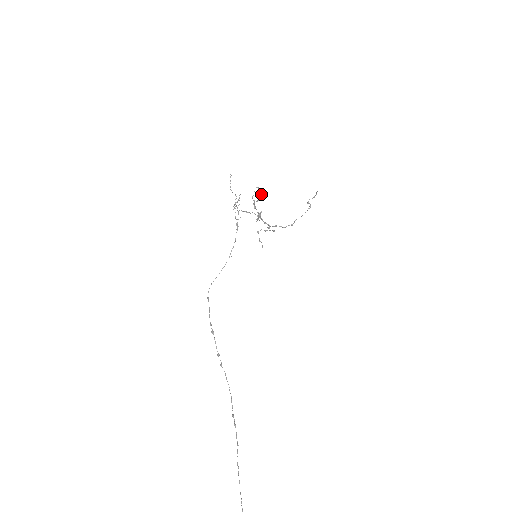
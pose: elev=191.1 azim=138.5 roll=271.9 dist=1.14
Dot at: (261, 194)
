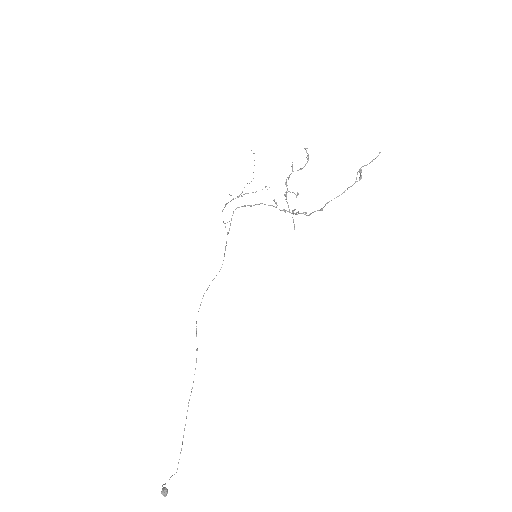
Dot at: (307, 159)
